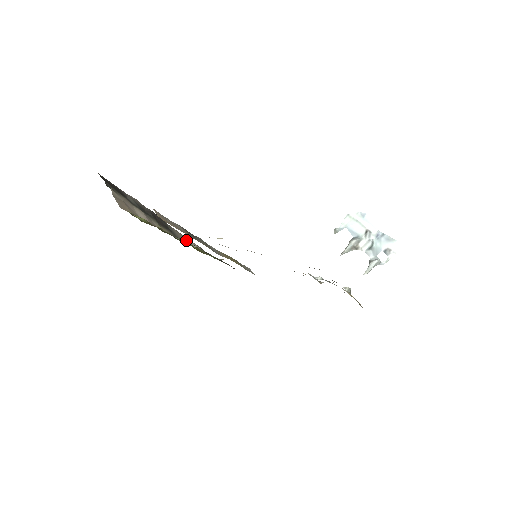
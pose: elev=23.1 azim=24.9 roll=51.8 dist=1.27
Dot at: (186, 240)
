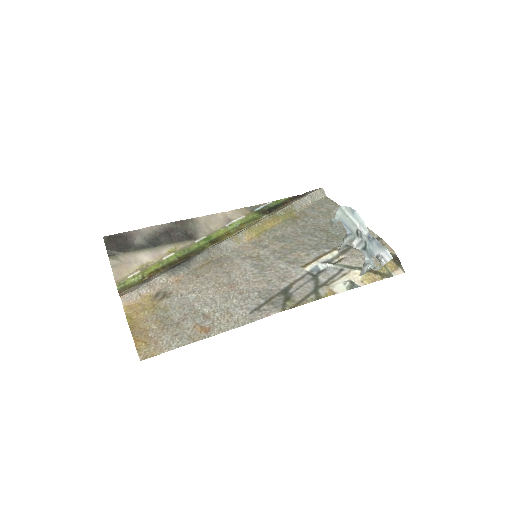
Dot at: (217, 223)
